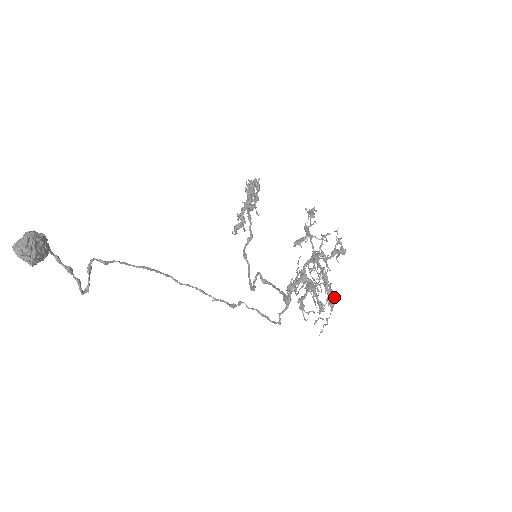
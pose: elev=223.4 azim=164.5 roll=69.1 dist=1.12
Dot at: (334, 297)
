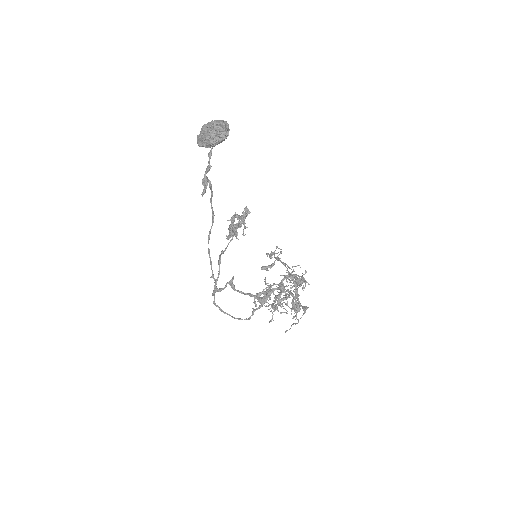
Dot at: occluded
